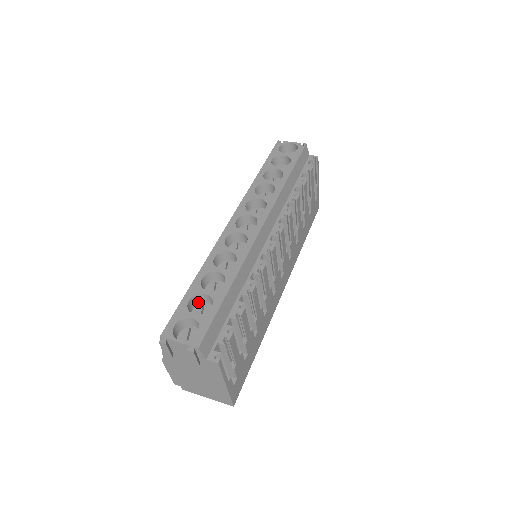
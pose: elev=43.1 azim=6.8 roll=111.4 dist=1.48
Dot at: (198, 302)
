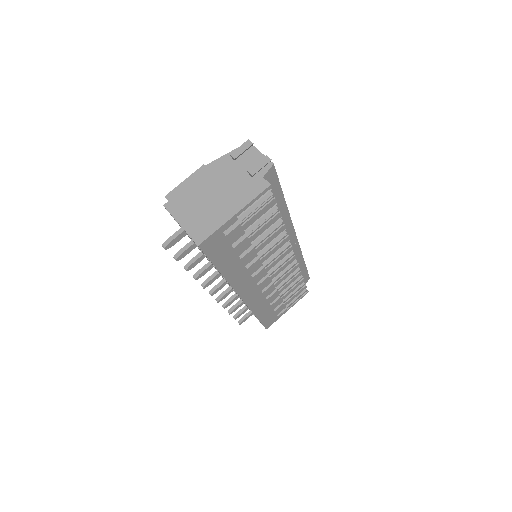
Dot at: occluded
